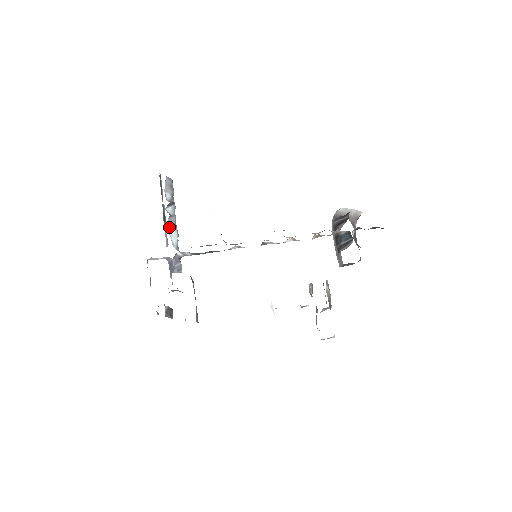
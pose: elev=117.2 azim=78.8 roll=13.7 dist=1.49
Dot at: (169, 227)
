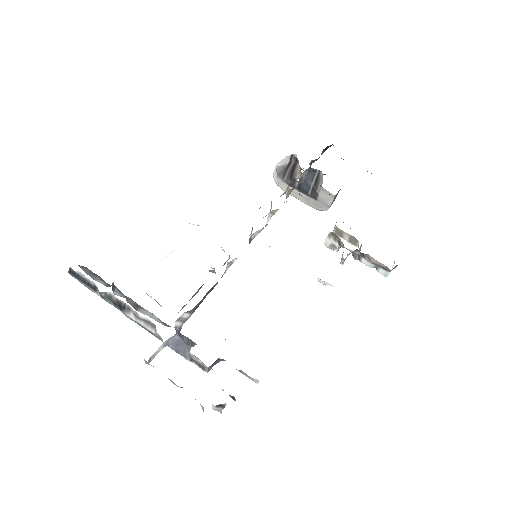
Dot at: (136, 310)
